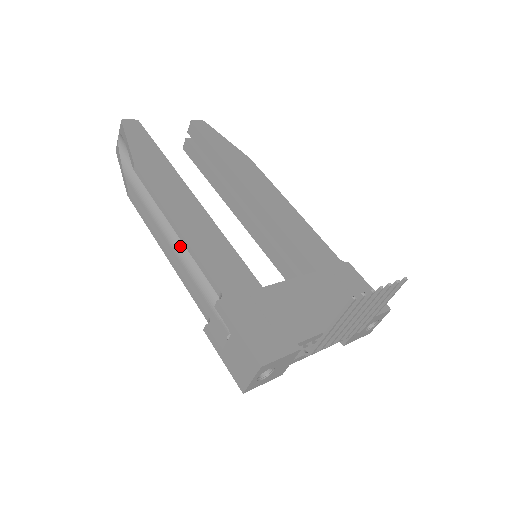
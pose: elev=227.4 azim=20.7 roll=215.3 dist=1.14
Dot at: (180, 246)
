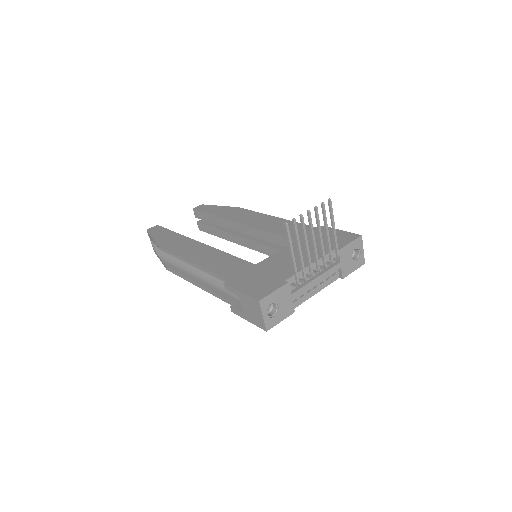
Dot at: (205, 276)
